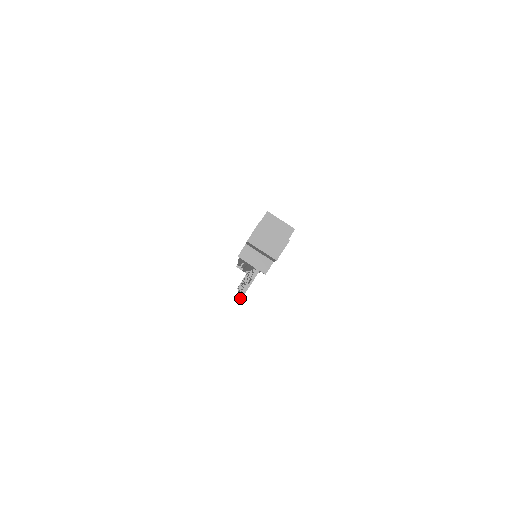
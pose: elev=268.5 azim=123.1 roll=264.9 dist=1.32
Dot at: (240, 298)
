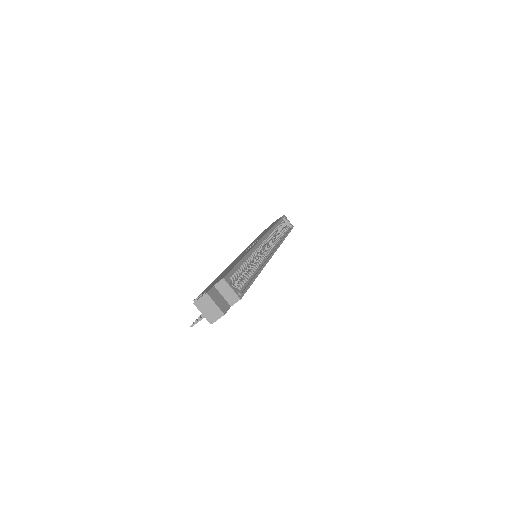
Dot at: (190, 326)
